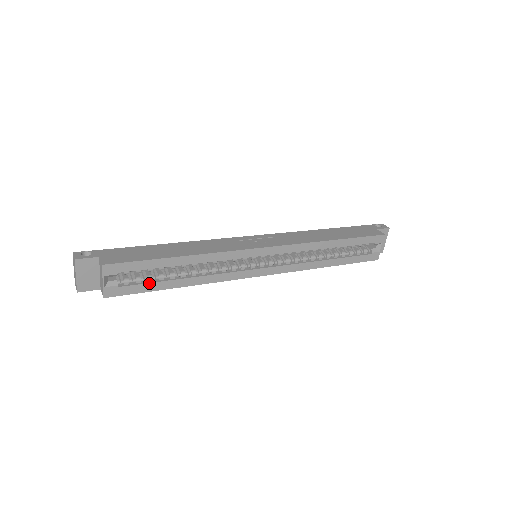
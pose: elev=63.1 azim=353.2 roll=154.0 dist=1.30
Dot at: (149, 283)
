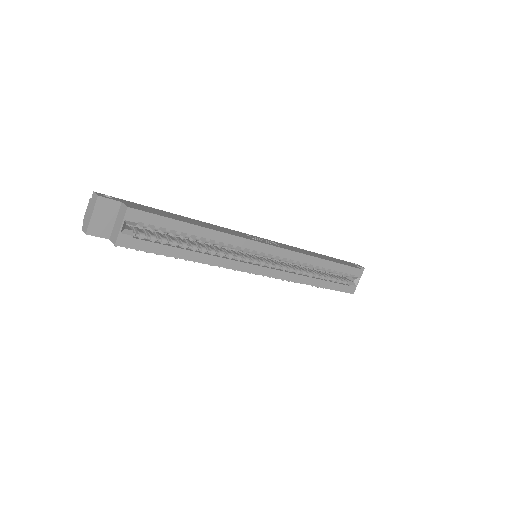
Dot at: (162, 244)
